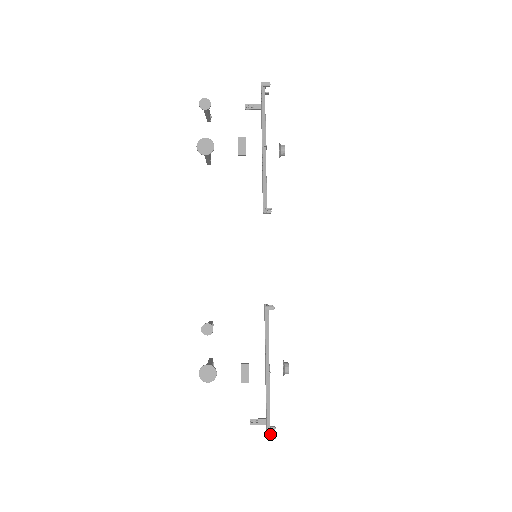
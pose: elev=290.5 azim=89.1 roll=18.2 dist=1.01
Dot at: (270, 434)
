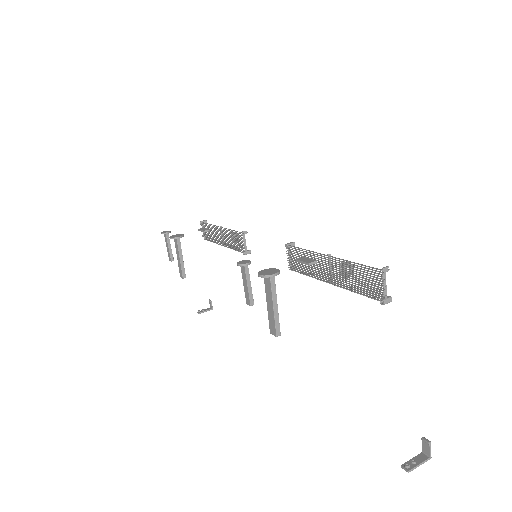
Dot at: (380, 269)
